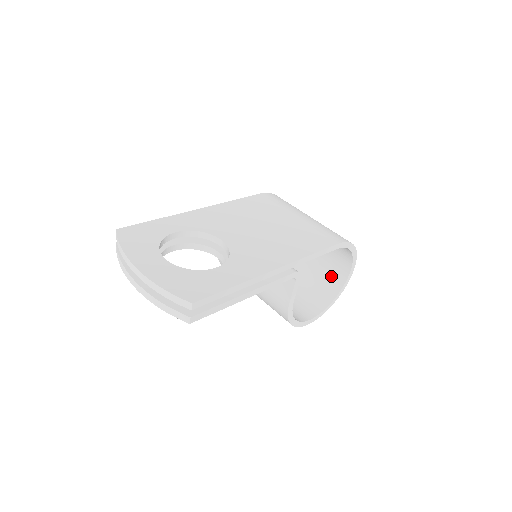
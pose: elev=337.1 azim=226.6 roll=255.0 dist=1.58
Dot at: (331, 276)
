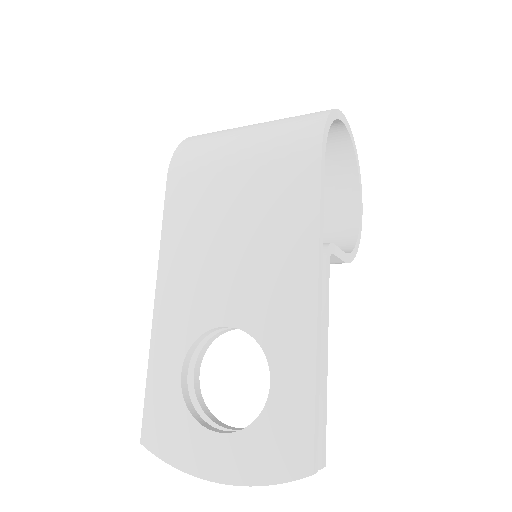
Dot at: (327, 145)
